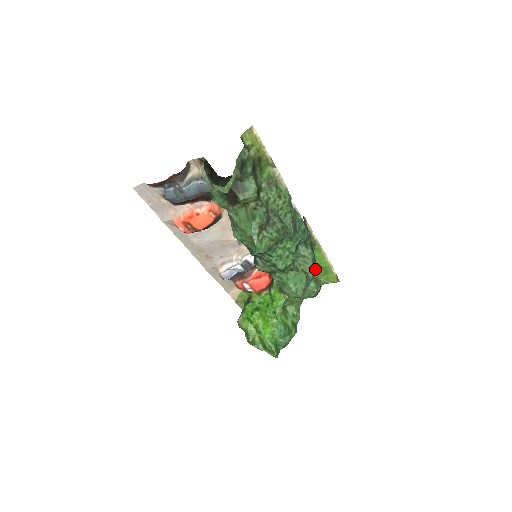
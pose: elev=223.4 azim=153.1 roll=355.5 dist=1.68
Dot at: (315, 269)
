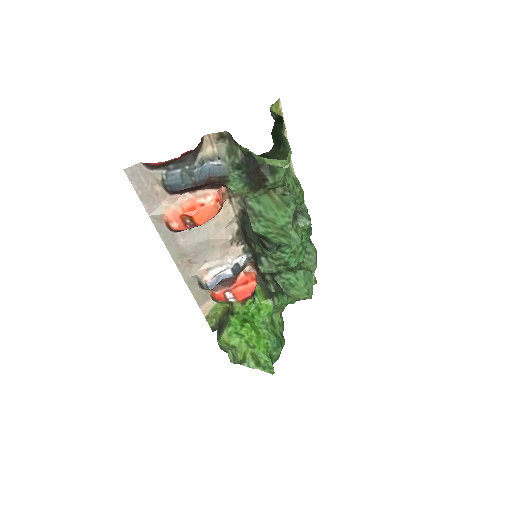
Dot at: occluded
